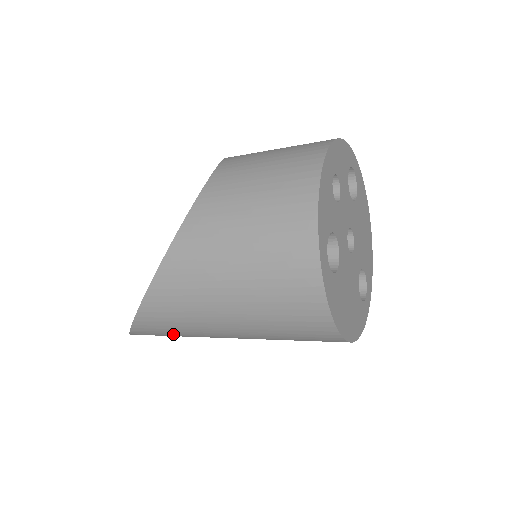
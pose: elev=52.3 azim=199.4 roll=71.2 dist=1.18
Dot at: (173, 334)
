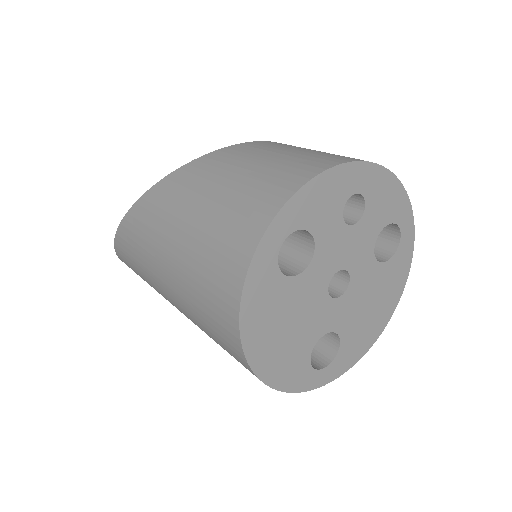
Dot at: (137, 266)
